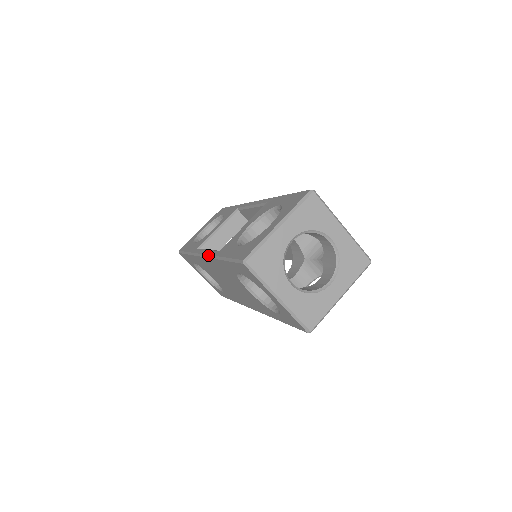
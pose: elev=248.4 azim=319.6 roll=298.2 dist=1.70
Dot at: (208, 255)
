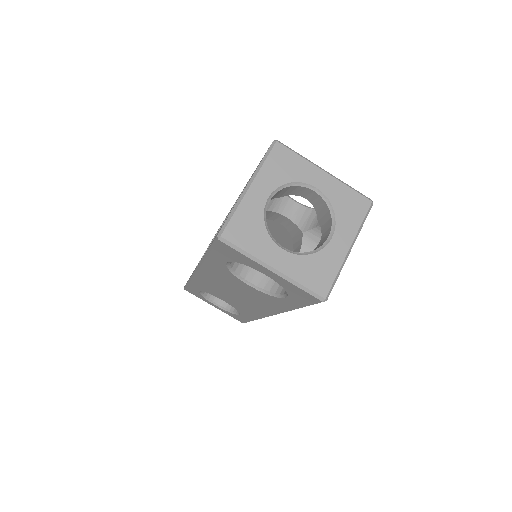
Dot at: (198, 265)
